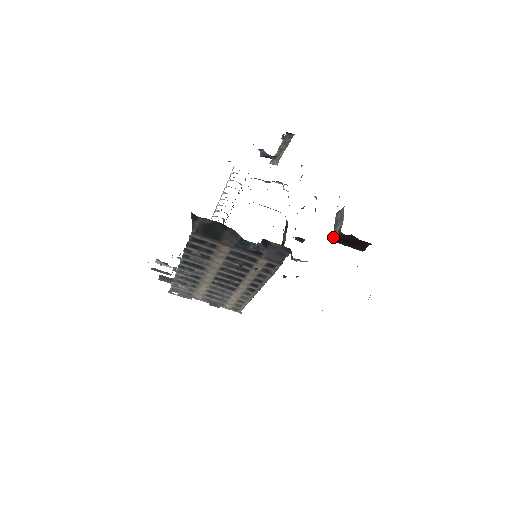
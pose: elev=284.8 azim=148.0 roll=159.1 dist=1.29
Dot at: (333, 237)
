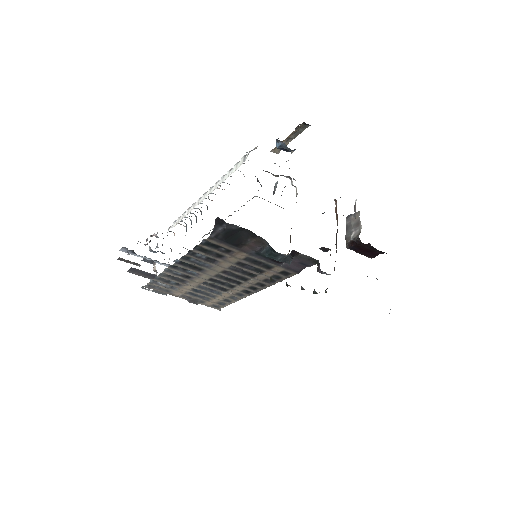
Dot at: (346, 243)
